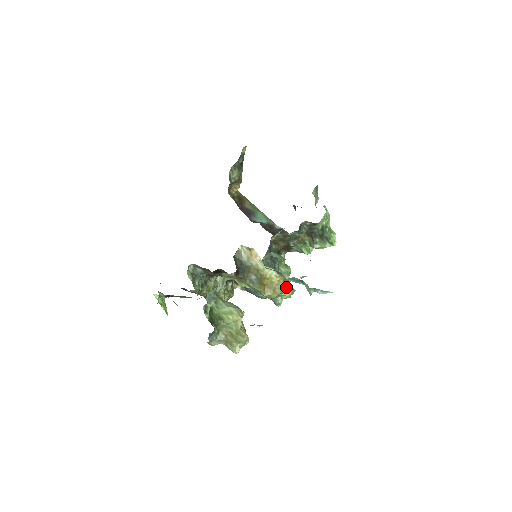
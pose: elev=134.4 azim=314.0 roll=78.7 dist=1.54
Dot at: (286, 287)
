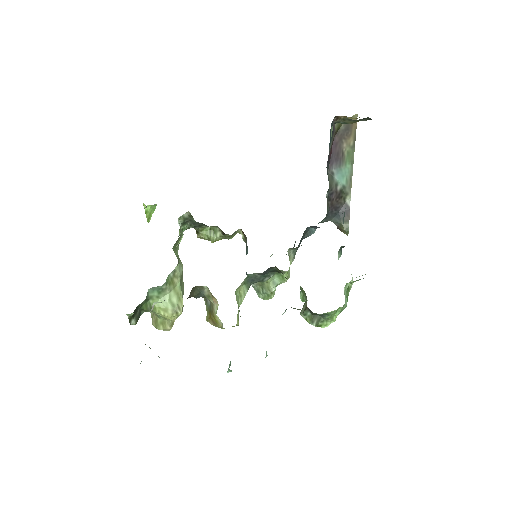
Dot at: occluded
